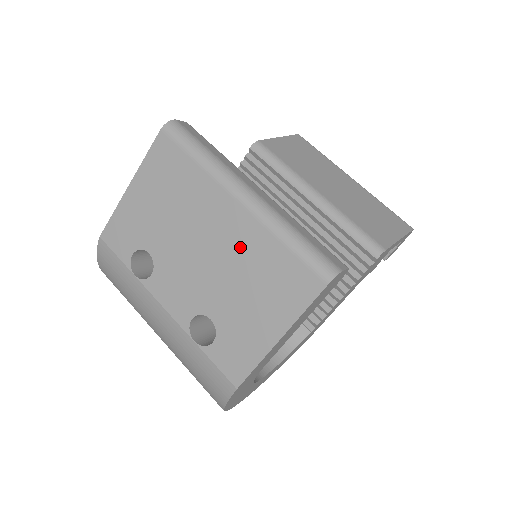
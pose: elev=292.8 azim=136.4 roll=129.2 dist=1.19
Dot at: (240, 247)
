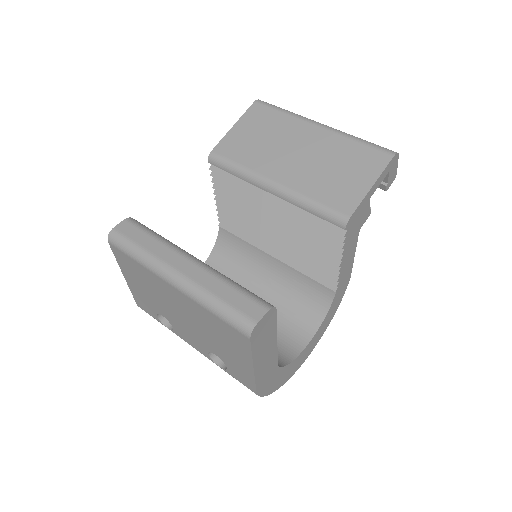
Dot at: (195, 314)
